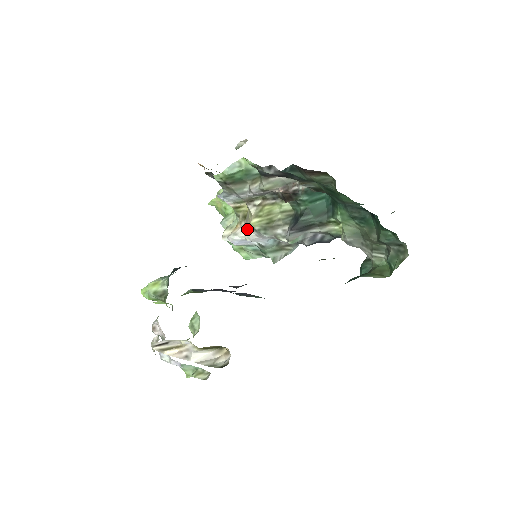
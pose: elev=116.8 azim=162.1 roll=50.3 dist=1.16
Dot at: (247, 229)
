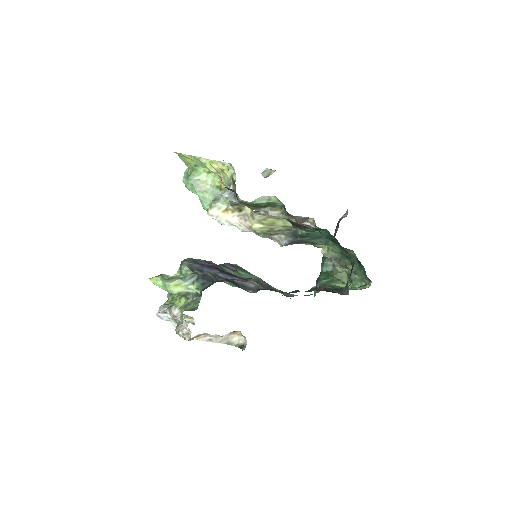
Dot at: (245, 225)
